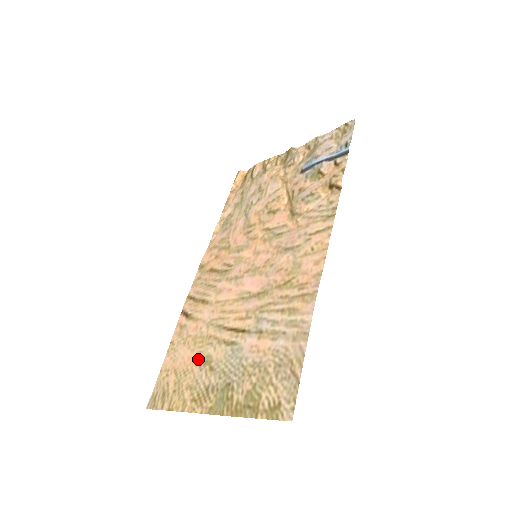
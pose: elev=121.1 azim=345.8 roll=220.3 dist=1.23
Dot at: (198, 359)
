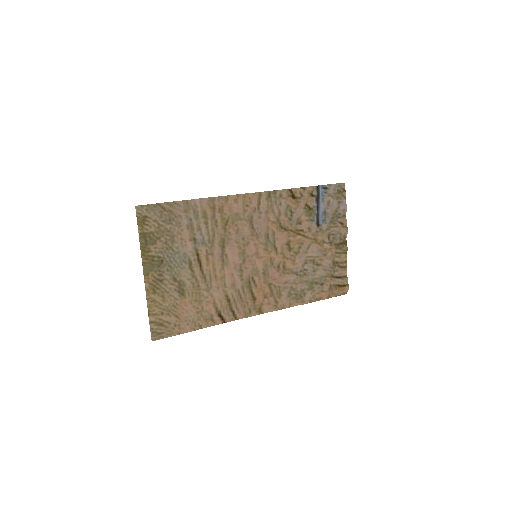
Dot at: (183, 294)
